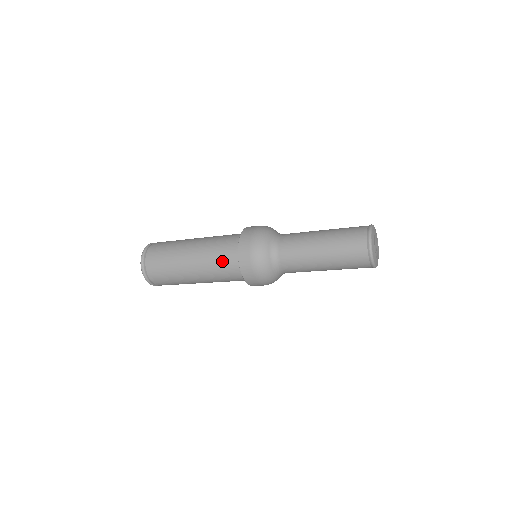
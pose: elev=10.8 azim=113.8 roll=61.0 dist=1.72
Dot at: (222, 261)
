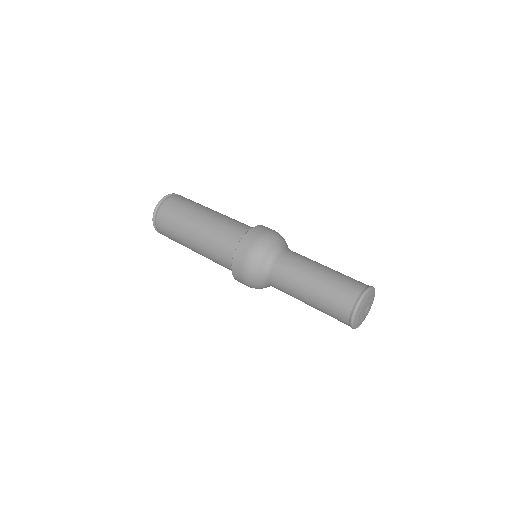
Dot at: (220, 250)
